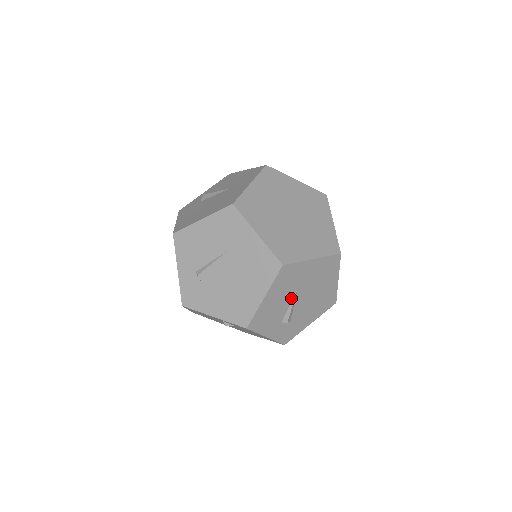
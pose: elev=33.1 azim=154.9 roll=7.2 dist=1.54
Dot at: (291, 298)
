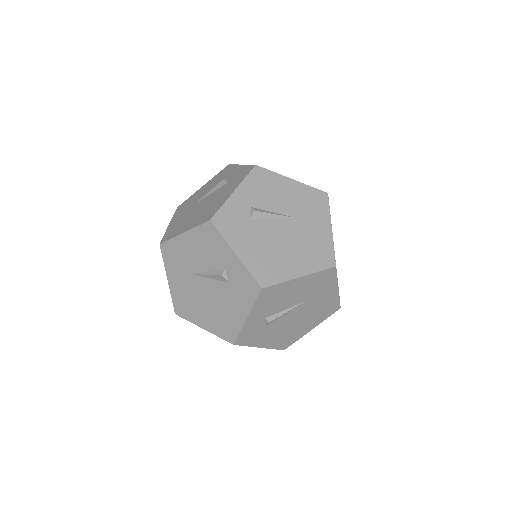
Dot at: occluded
